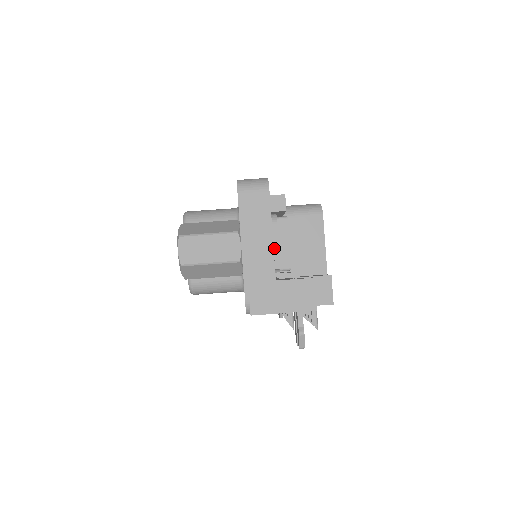
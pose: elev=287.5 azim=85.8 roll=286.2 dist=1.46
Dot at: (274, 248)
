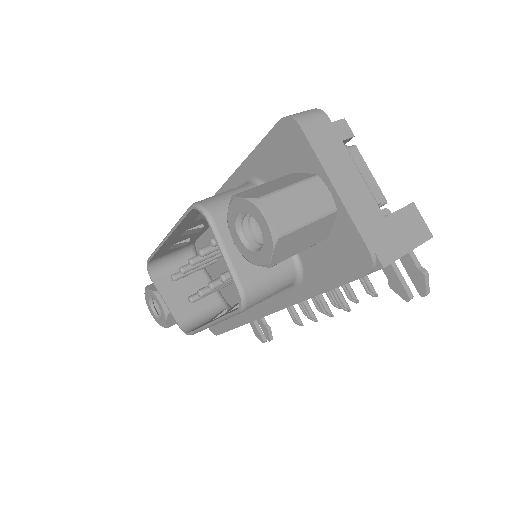
Dot at: (365, 180)
